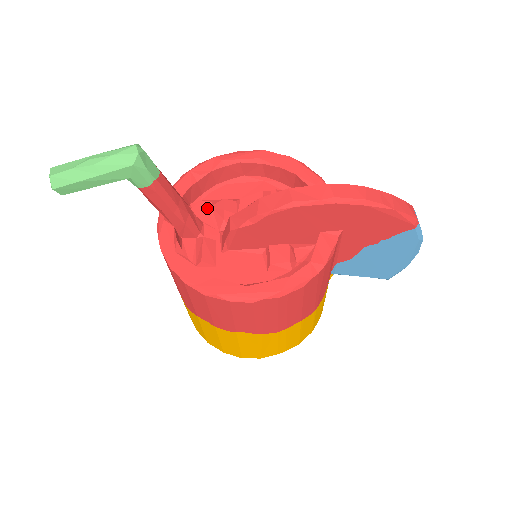
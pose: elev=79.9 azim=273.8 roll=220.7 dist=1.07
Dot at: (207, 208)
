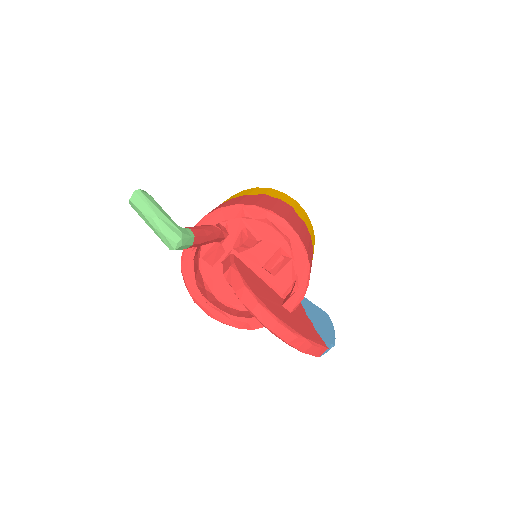
Dot at: (239, 227)
